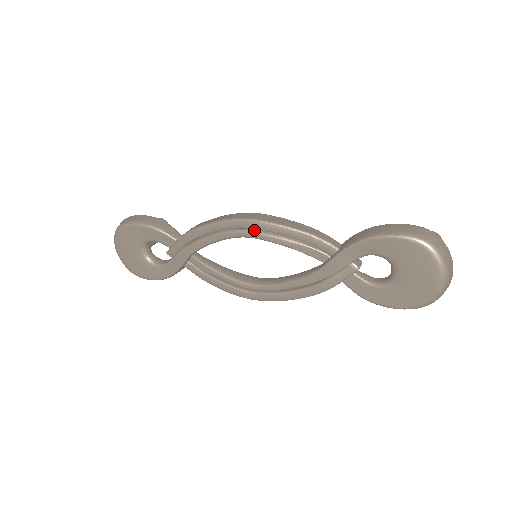
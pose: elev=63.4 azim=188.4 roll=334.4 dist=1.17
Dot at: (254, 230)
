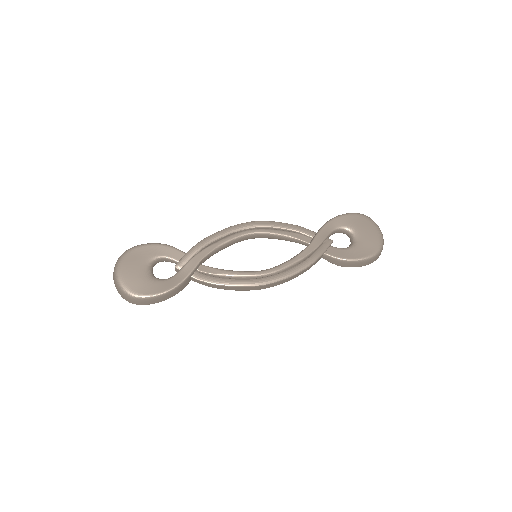
Dot at: (258, 228)
